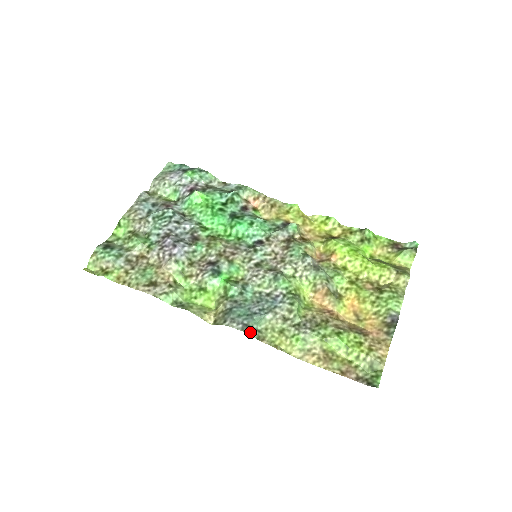
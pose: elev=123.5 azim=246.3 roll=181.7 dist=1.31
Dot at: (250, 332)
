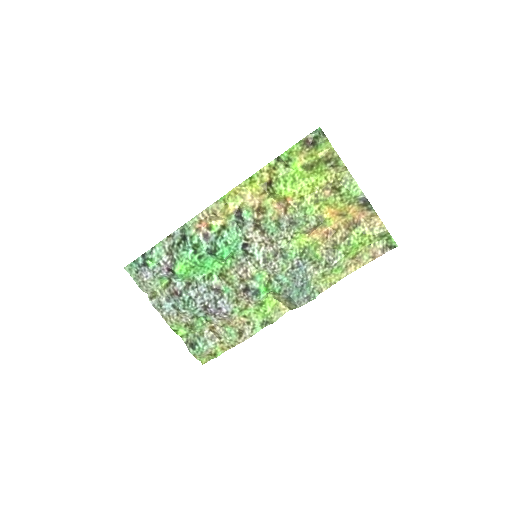
Dot at: (314, 297)
